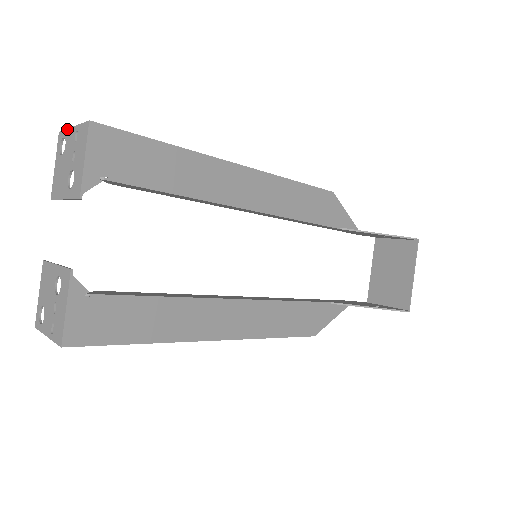
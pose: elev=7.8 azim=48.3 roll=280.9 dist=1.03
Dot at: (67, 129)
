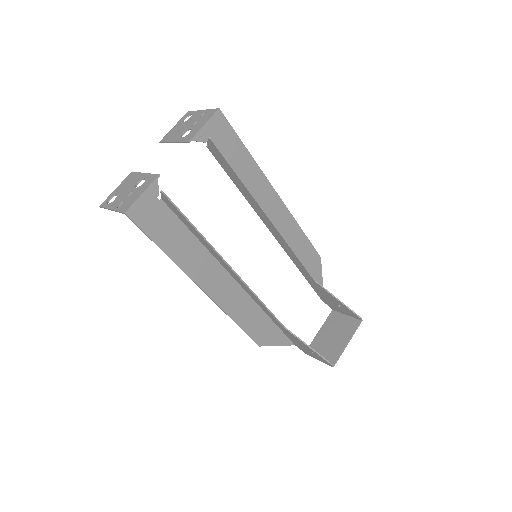
Dot at: (197, 110)
